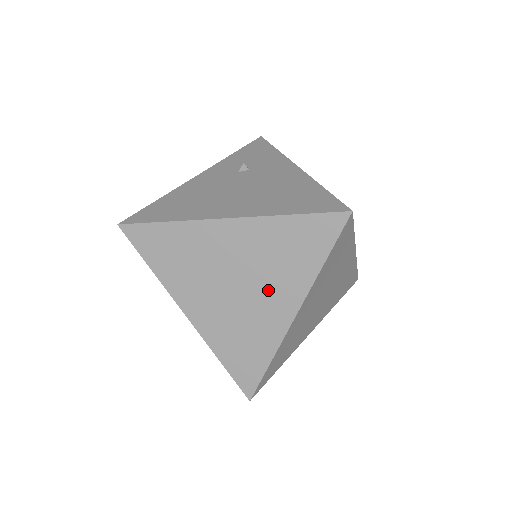
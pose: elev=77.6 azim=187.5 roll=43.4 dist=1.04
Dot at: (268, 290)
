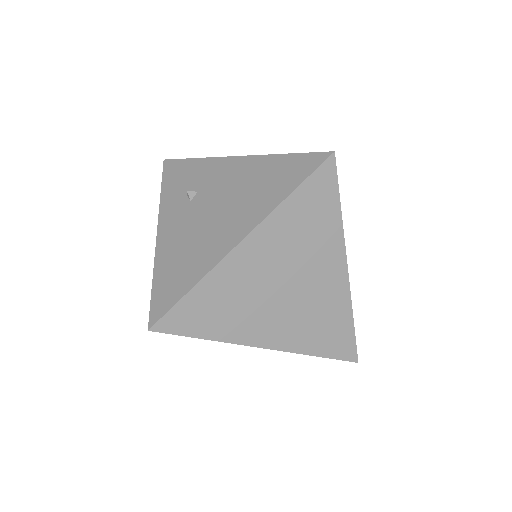
Dot at: (314, 268)
